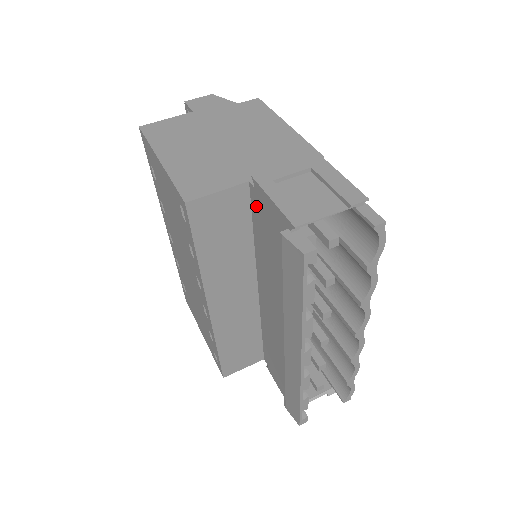
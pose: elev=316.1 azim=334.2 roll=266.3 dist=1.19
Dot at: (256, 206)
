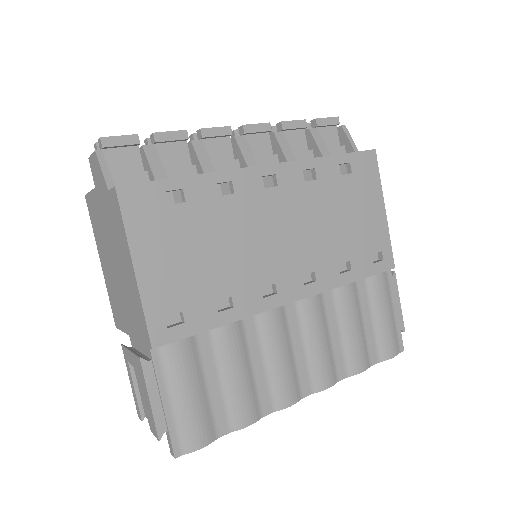
Dot at: occluded
